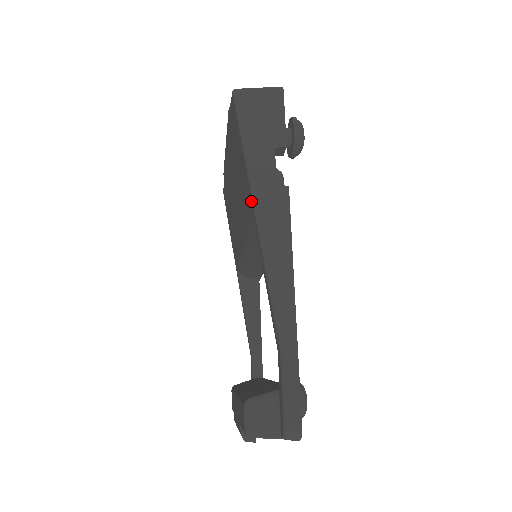
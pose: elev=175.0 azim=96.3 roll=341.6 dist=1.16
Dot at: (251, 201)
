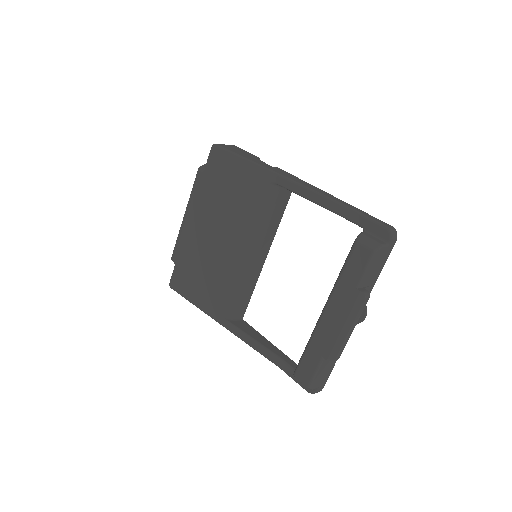
Dot at: (267, 174)
